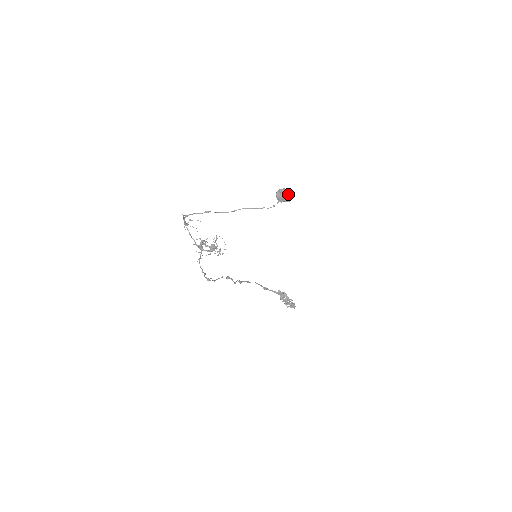
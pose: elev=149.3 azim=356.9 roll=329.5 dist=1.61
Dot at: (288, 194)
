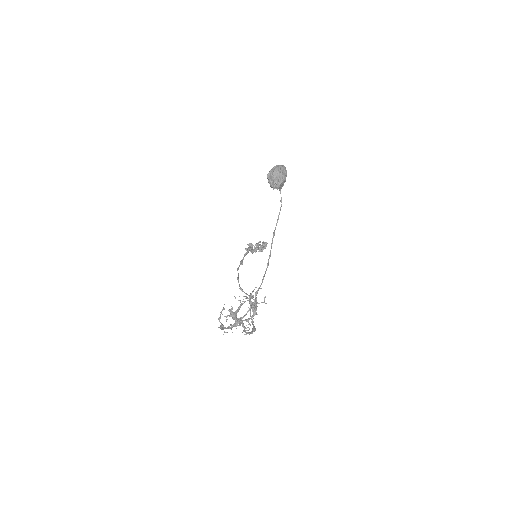
Dot at: (283, 172)
